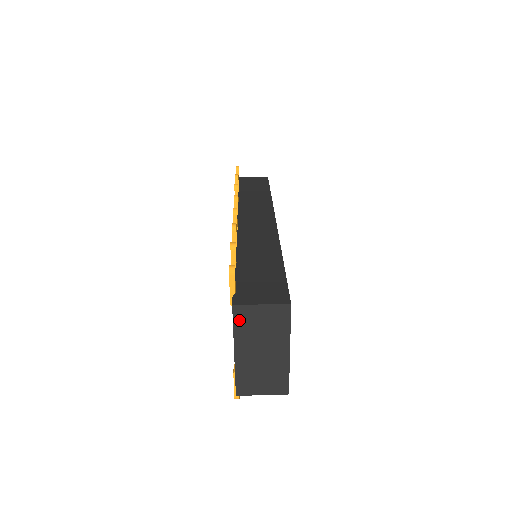
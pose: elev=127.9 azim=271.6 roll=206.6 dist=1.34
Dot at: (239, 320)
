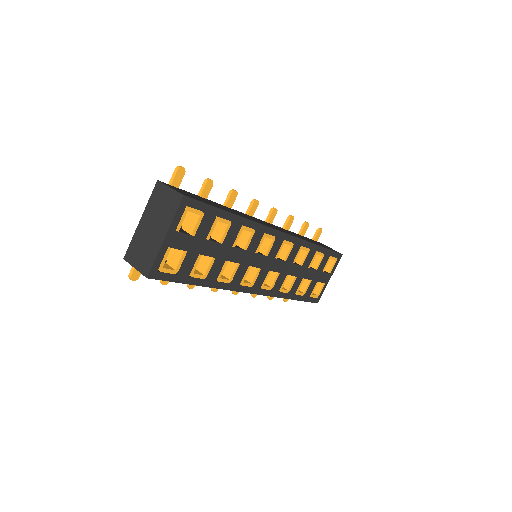
Dot at: (155, 194)
